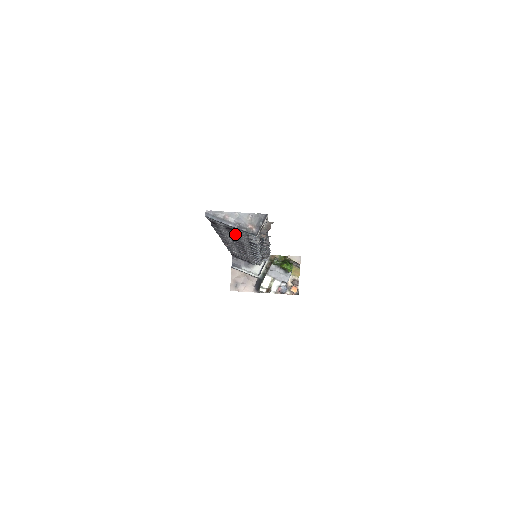
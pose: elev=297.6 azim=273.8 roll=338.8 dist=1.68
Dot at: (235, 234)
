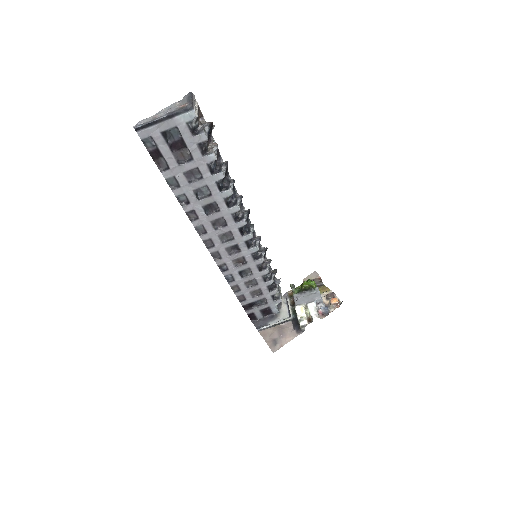
Dot at: (187, 161)
